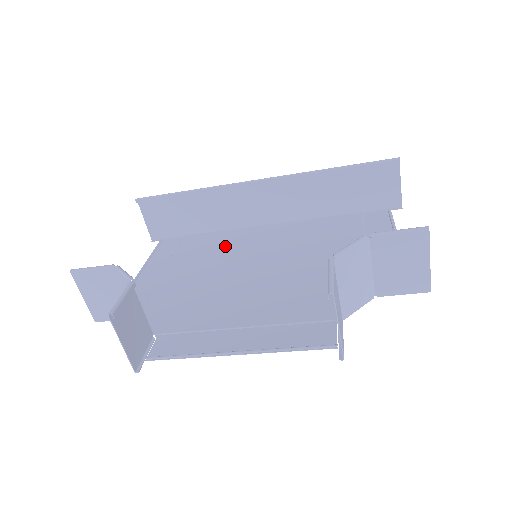
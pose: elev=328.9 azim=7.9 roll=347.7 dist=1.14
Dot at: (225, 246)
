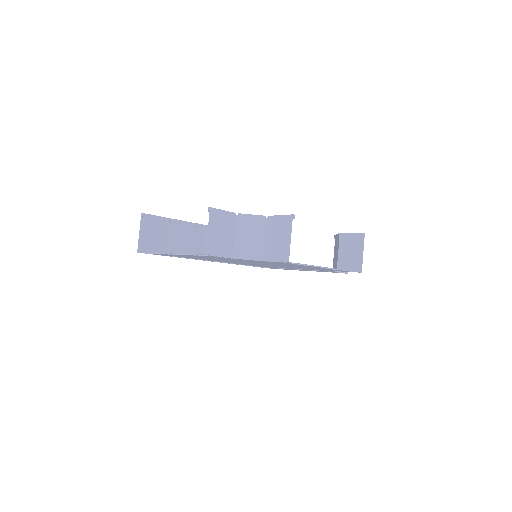
Dot at: occluded
